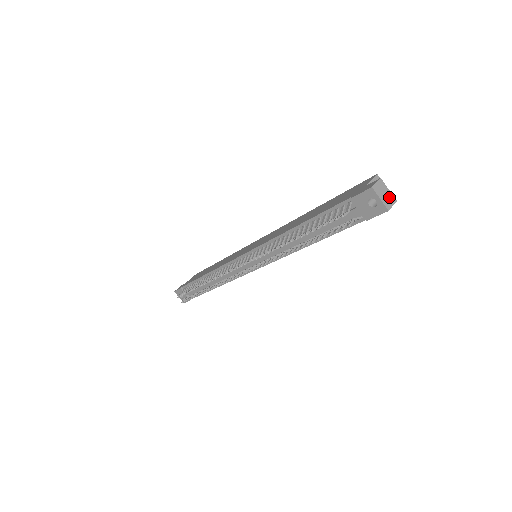
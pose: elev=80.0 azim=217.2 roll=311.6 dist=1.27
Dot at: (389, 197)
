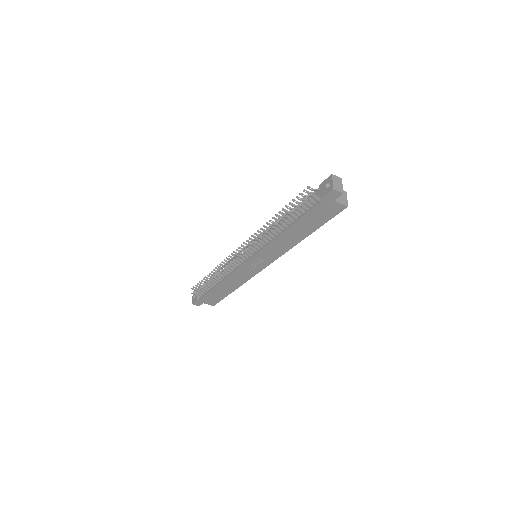
Dot at: (340, 187)
